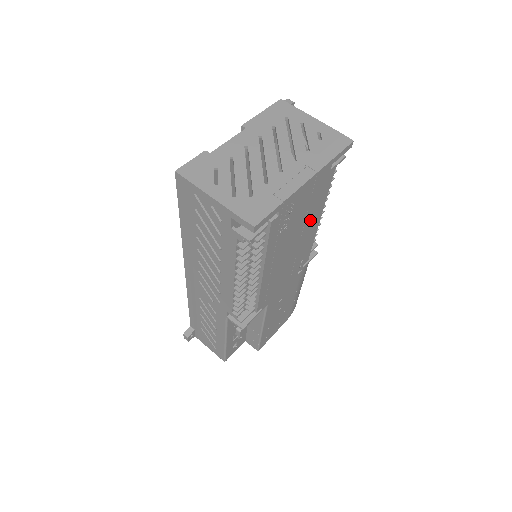
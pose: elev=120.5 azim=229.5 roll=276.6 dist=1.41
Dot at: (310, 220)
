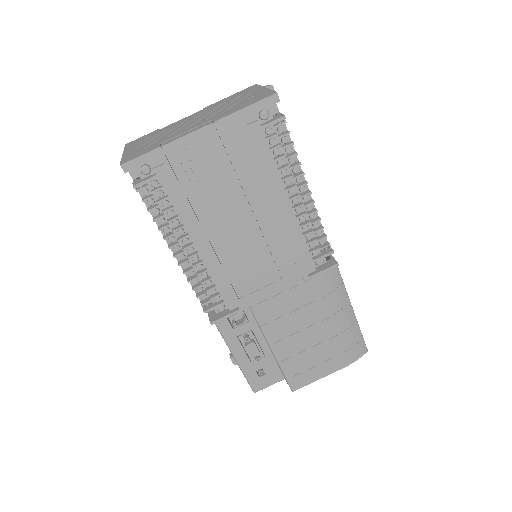
Dot at: (259, 194)
